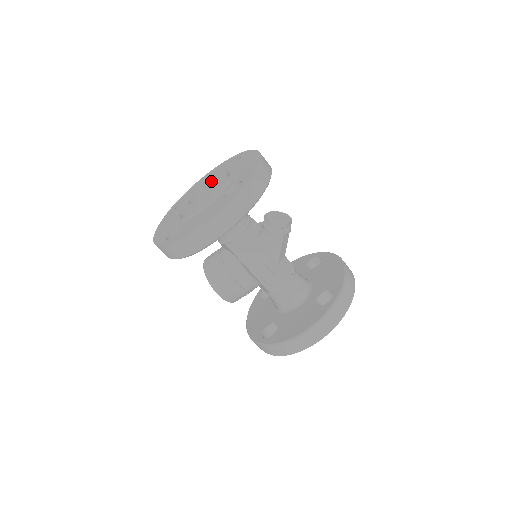
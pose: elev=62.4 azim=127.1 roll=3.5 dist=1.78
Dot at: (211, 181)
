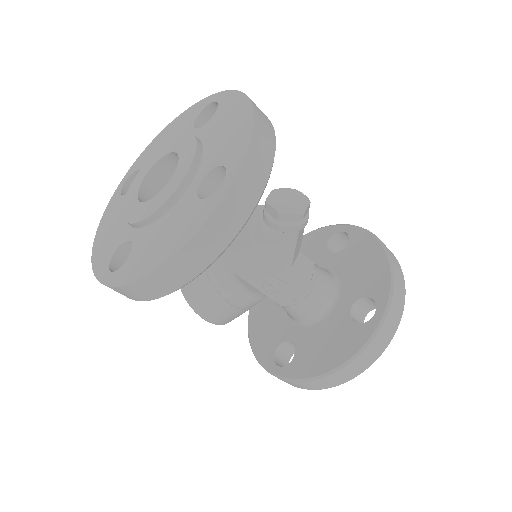
Dot at: (172, 153)
